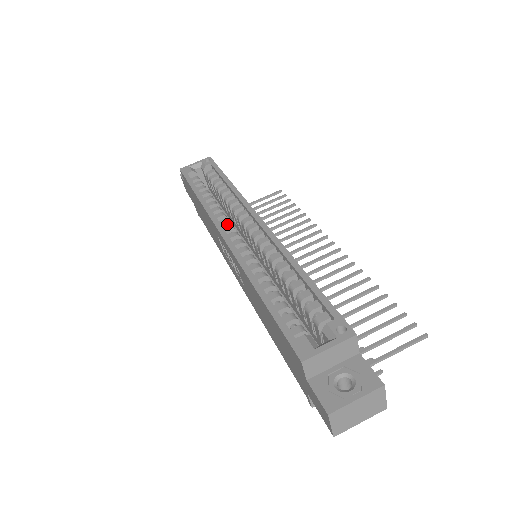
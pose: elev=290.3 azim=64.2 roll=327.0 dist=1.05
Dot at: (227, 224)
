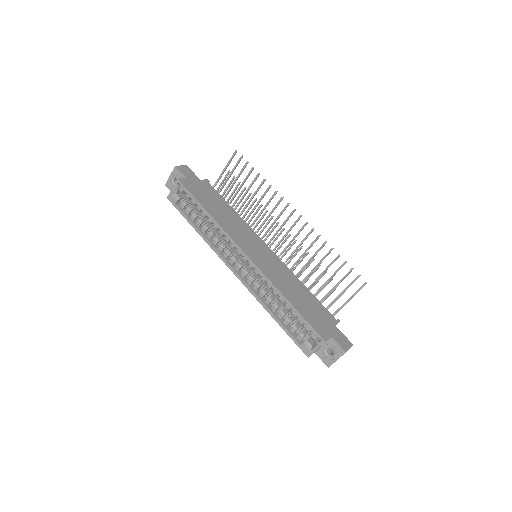
Dot at: (229, 255)
